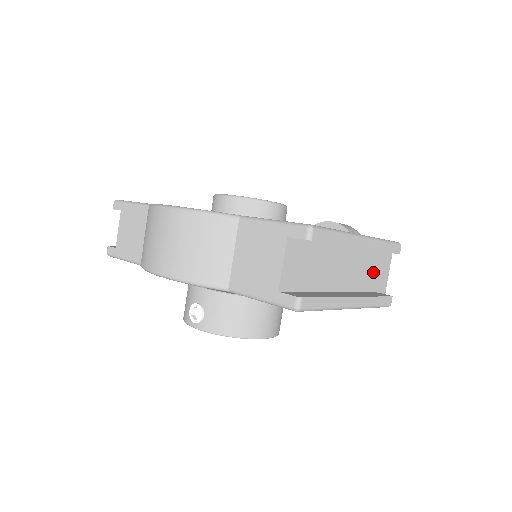
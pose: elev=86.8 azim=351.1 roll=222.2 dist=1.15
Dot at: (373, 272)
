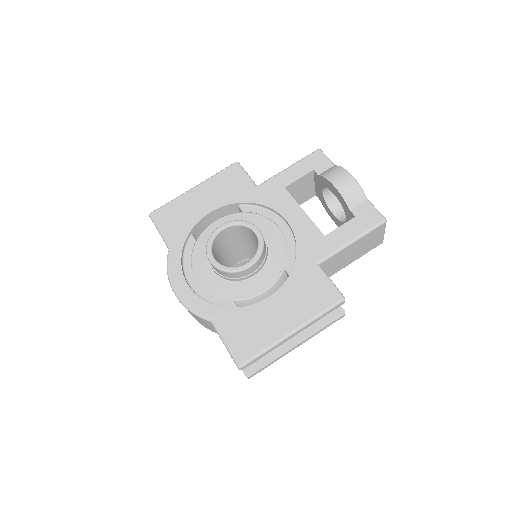
Dot at: occluded
